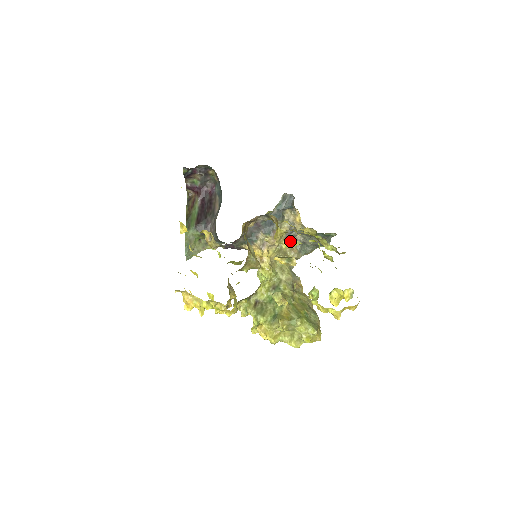
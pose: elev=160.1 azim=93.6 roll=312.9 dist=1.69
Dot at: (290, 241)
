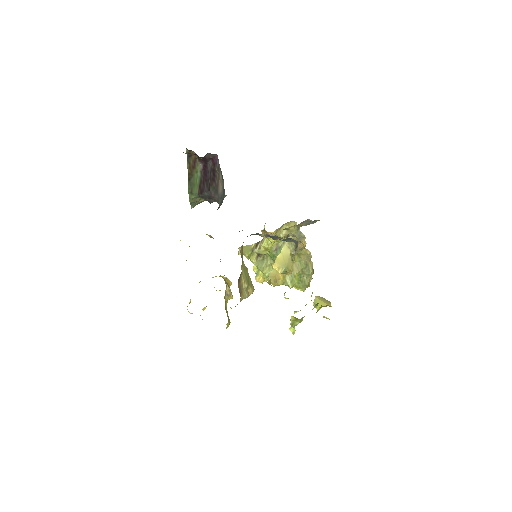
Dot at: (299, 224)
